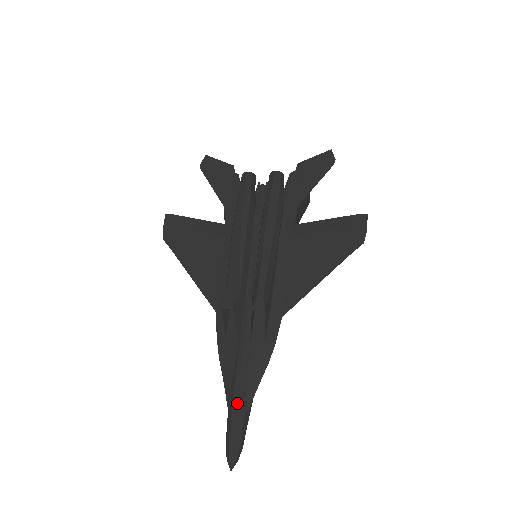
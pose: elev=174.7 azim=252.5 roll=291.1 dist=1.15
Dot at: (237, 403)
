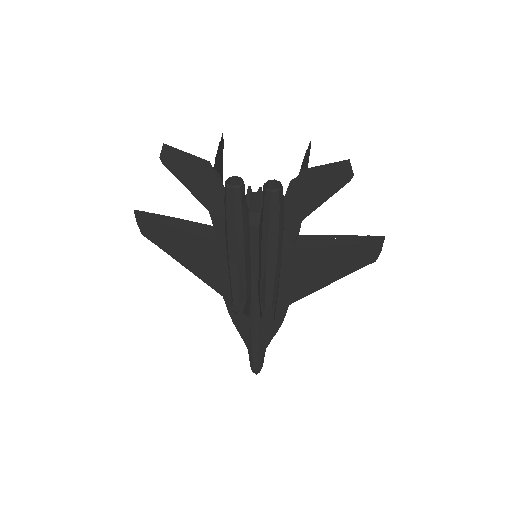
Dot at: (256, 352)
